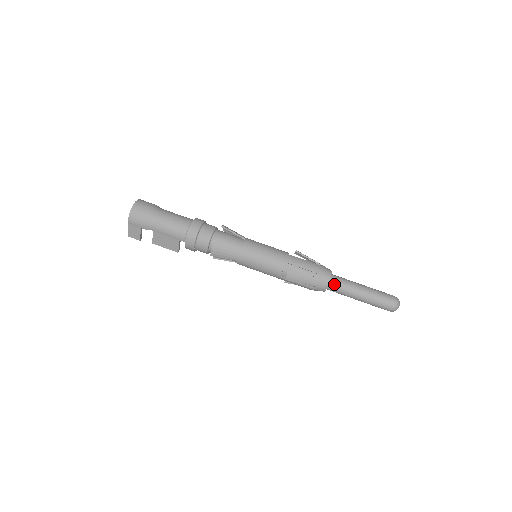
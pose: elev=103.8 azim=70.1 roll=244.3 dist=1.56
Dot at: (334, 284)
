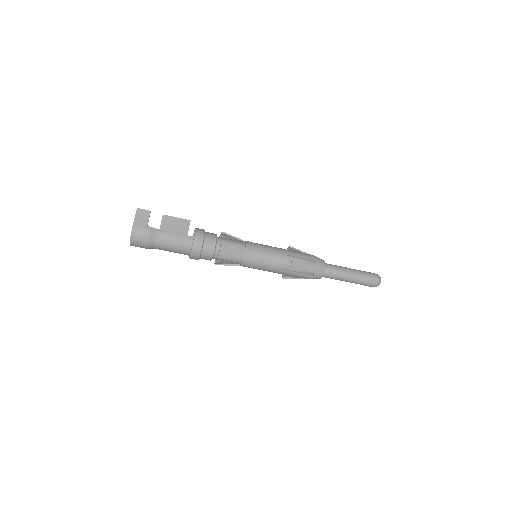
Dot at: occluded
